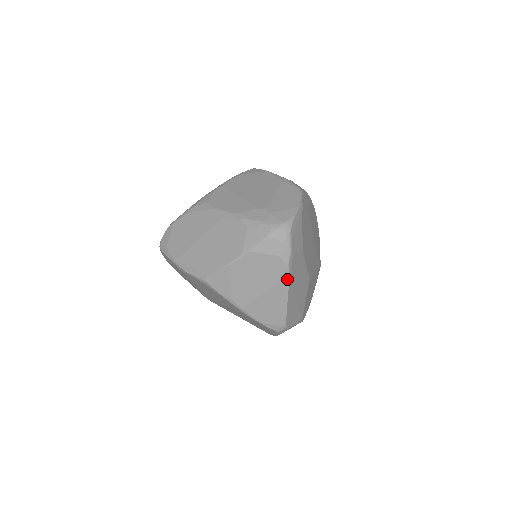
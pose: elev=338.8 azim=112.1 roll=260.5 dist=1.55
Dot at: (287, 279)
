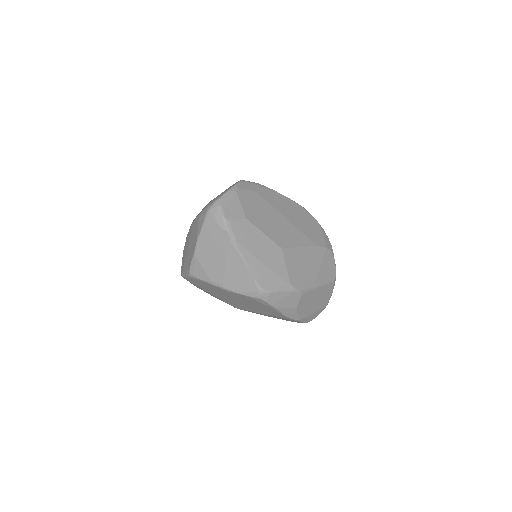
Dot at: (234, 244)
